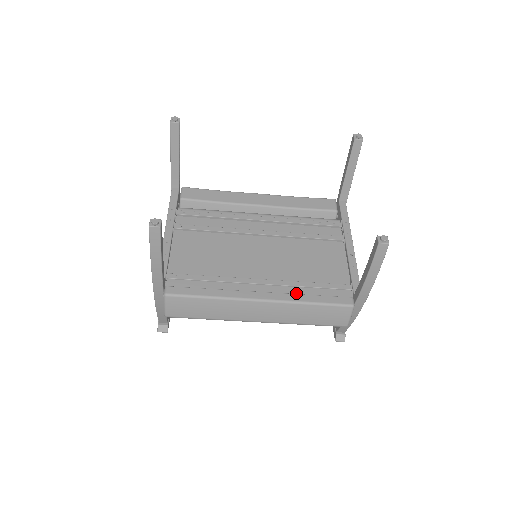
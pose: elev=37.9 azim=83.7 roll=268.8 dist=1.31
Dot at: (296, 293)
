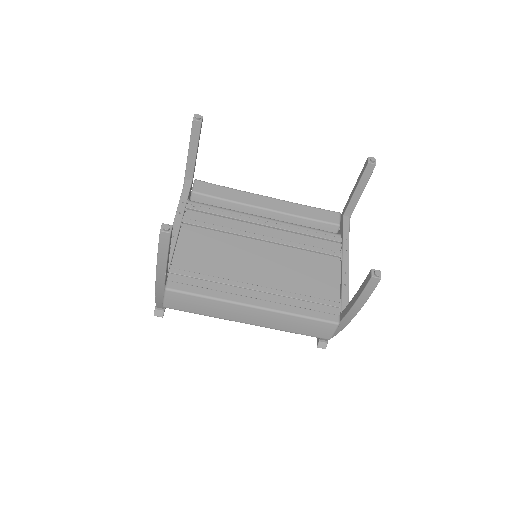
Dot at: (288, 304)
